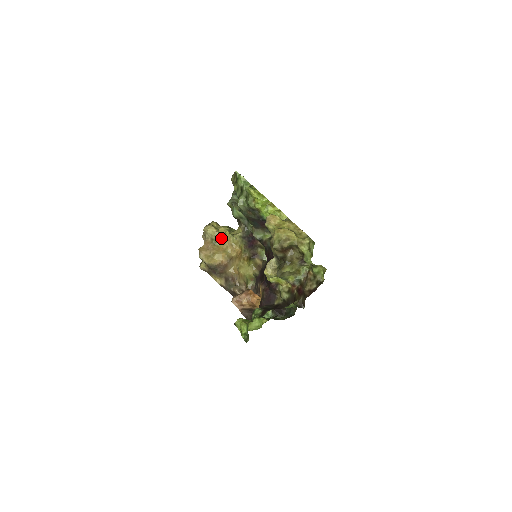
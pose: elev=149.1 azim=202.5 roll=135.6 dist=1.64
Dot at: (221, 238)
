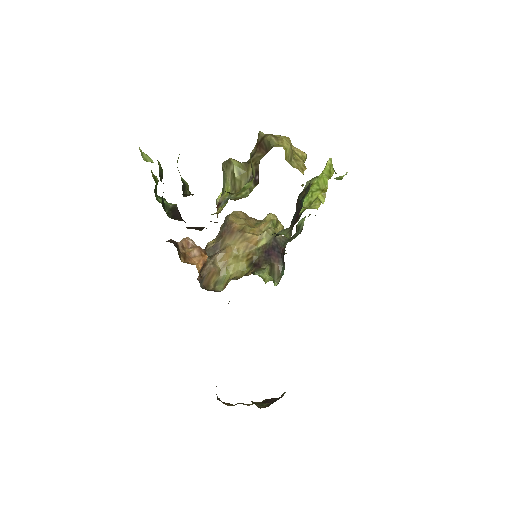
Dot at: occluded
